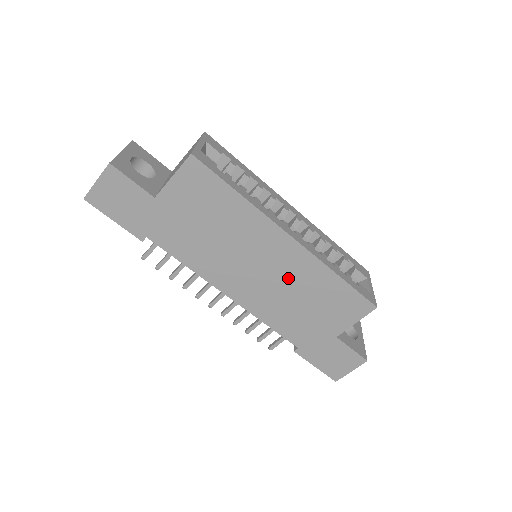
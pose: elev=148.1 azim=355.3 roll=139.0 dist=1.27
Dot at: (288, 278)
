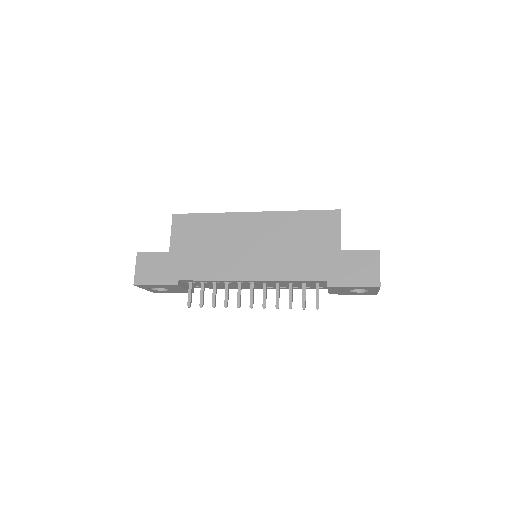
Dot at: (273, 237)
